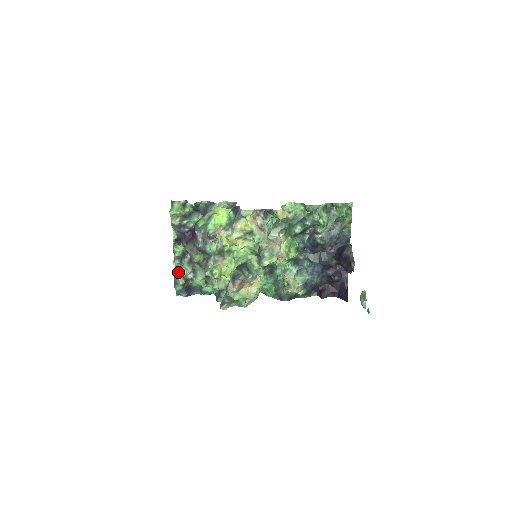
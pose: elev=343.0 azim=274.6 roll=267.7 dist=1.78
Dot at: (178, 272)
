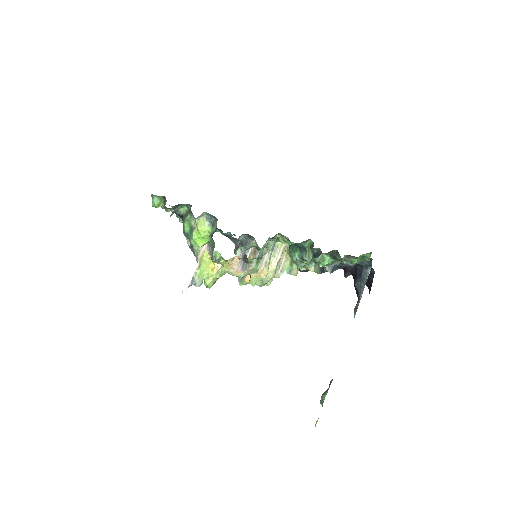
Dot at: occluded
